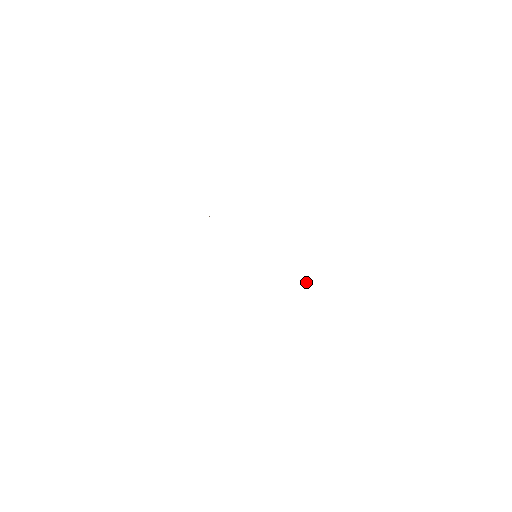
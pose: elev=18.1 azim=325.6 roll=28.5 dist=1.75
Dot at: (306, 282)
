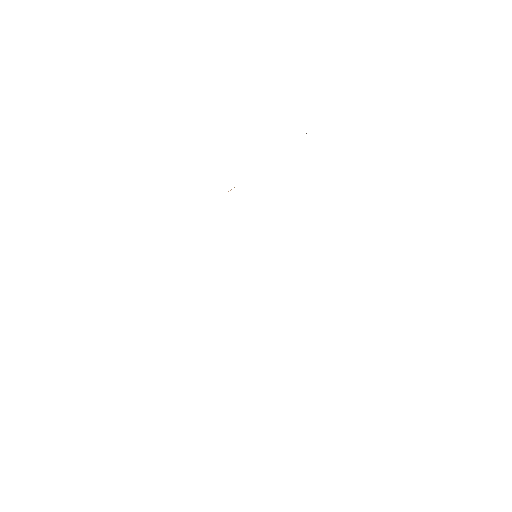
Dot at: occluded
